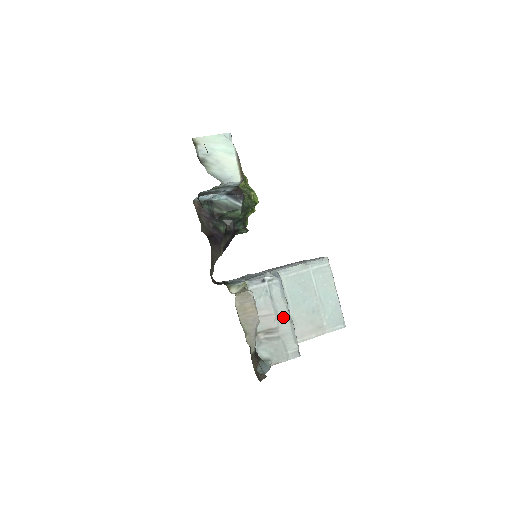
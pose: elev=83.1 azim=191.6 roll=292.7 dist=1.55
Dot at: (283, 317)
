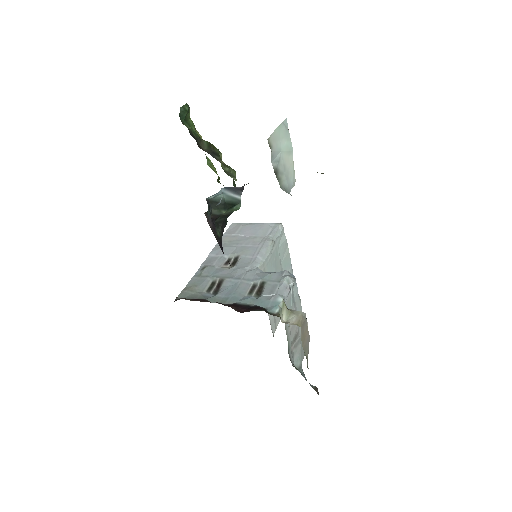
Dot at: occluded
